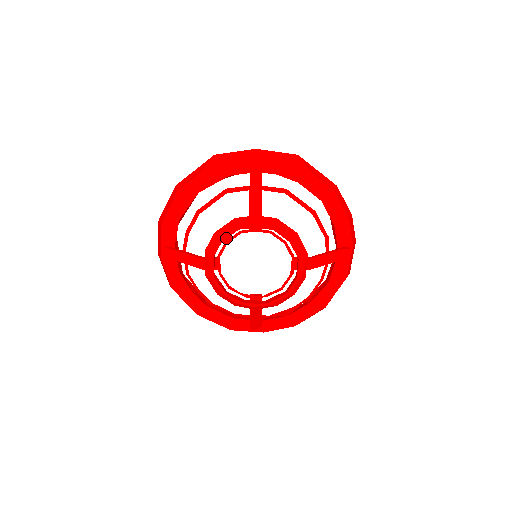
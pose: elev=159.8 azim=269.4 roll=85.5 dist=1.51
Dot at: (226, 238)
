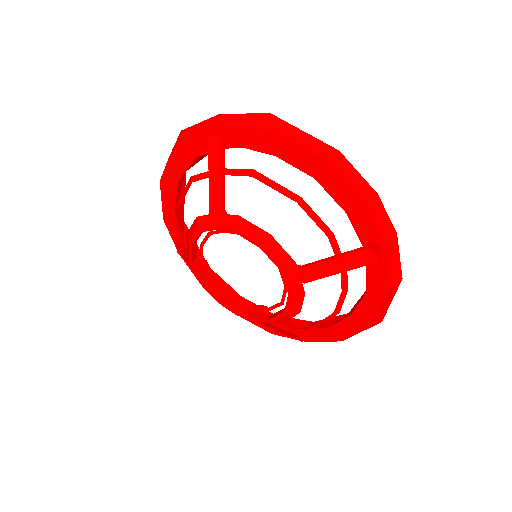
Dot at: (194, 242)
